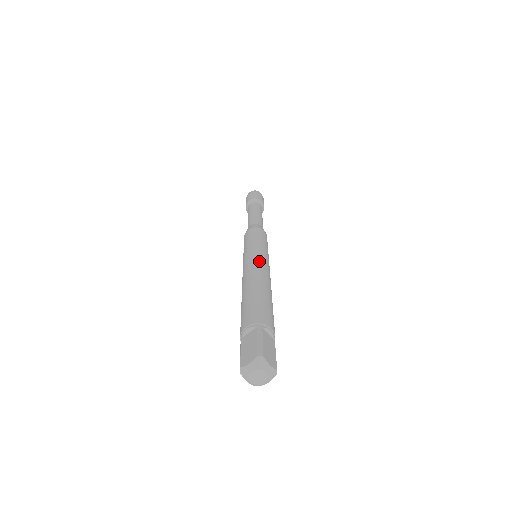
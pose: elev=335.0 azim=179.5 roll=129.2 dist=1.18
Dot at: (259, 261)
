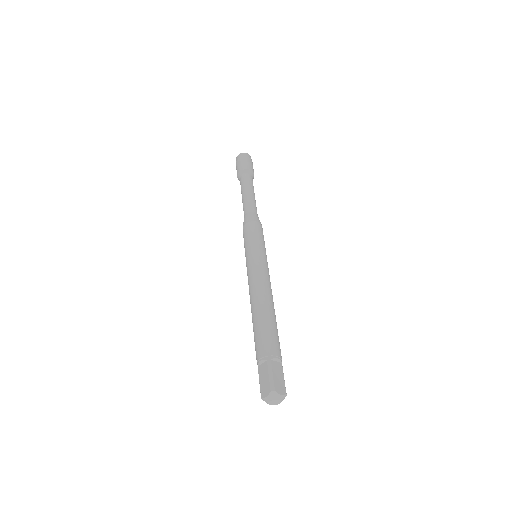
Dot at: (259, 274)
